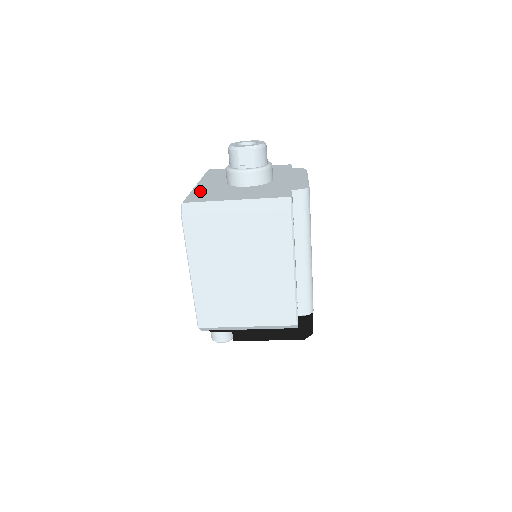
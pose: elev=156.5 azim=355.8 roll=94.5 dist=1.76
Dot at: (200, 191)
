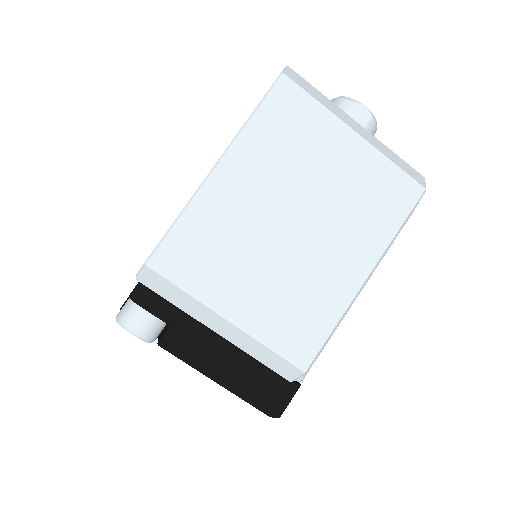
Dot at: occluded
